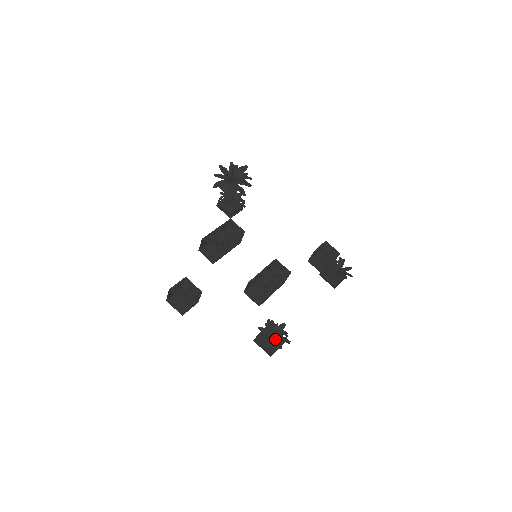
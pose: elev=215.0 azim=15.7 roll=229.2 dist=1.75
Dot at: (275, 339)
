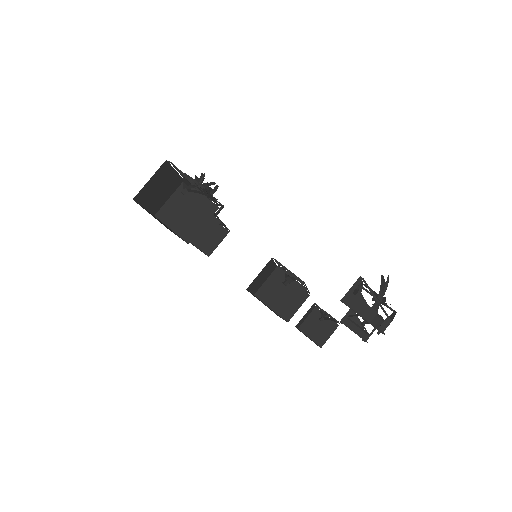
Dot at: occluded
